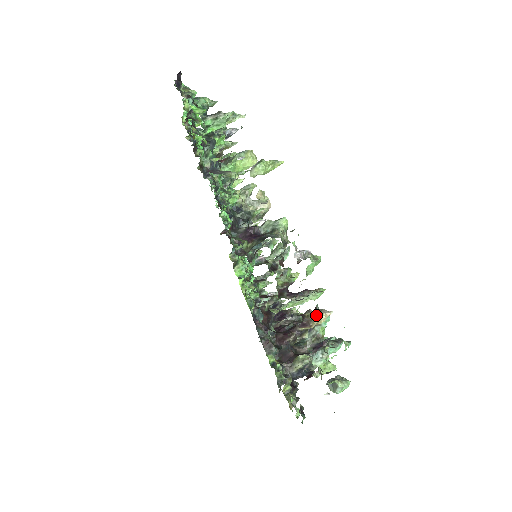
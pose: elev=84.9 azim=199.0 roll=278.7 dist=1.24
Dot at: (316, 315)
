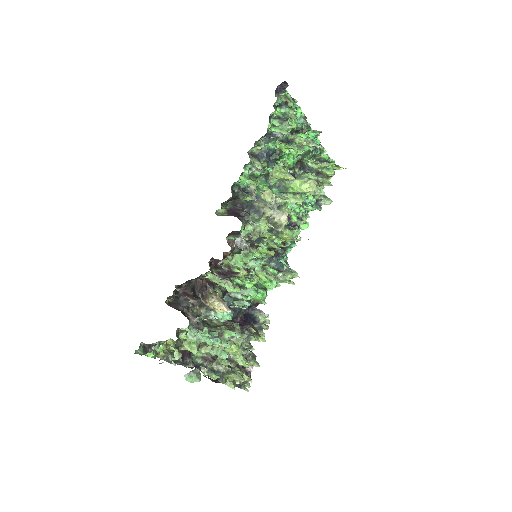
Dot at: (216, 299)
